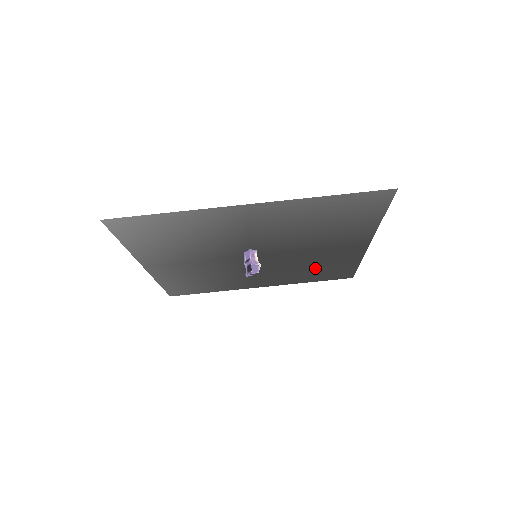
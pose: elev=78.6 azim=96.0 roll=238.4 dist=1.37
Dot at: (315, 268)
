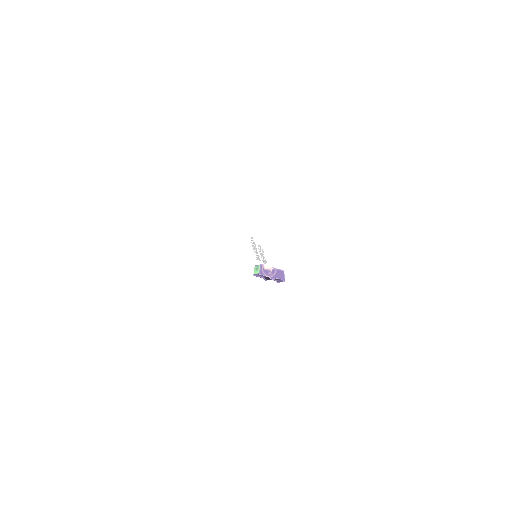
Dot at: occluded
